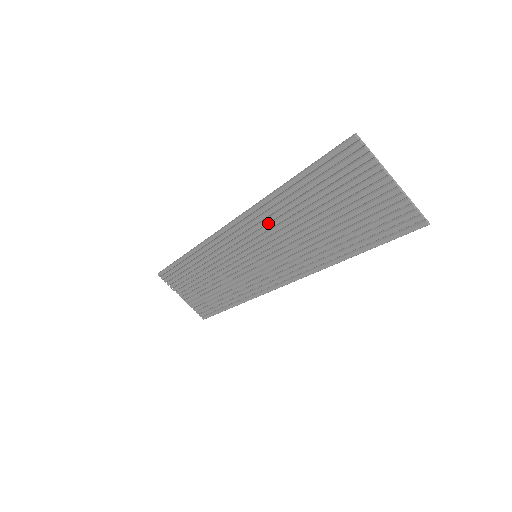
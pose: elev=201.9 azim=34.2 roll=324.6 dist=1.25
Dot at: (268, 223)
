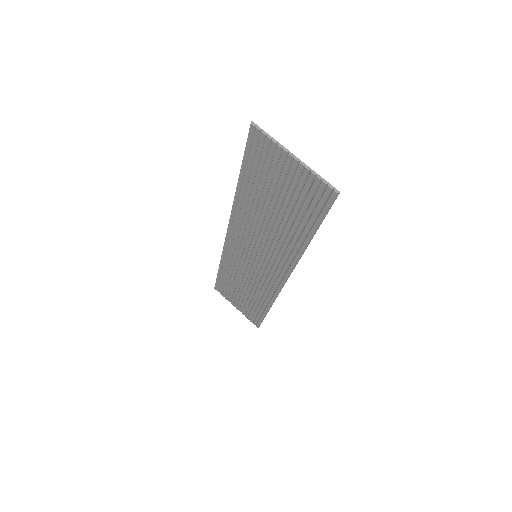
Dot at: (247, 222)
